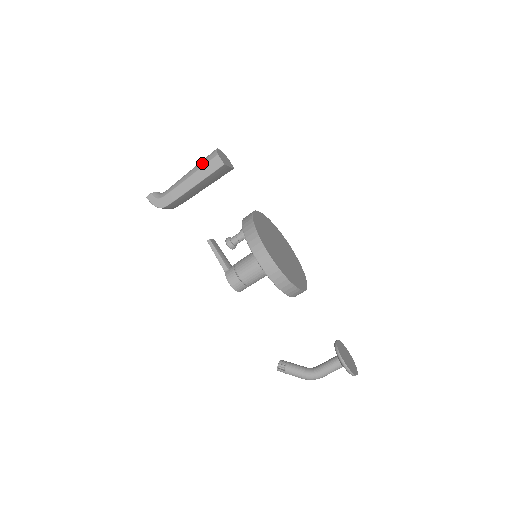
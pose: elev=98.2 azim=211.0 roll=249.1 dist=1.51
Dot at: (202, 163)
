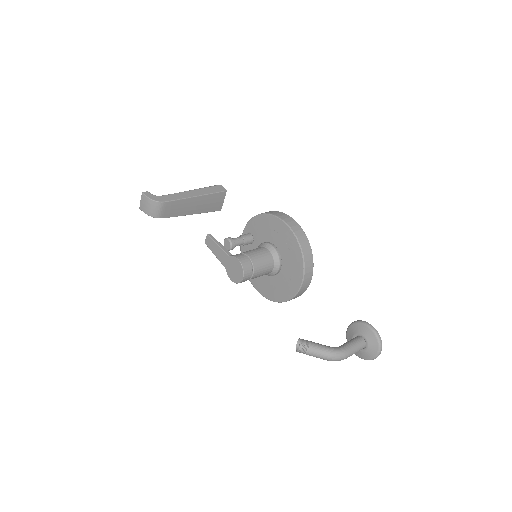
Dot at: (204, 187)
